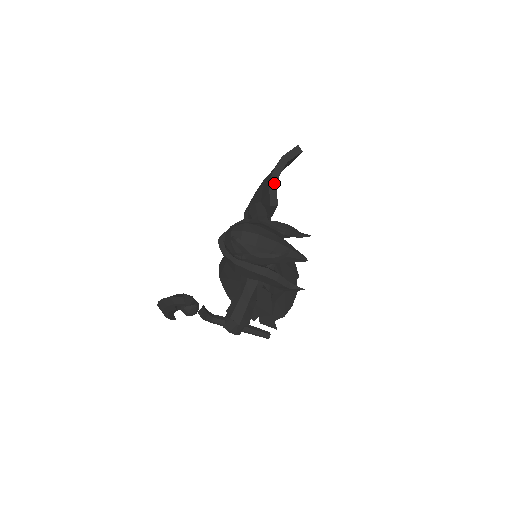
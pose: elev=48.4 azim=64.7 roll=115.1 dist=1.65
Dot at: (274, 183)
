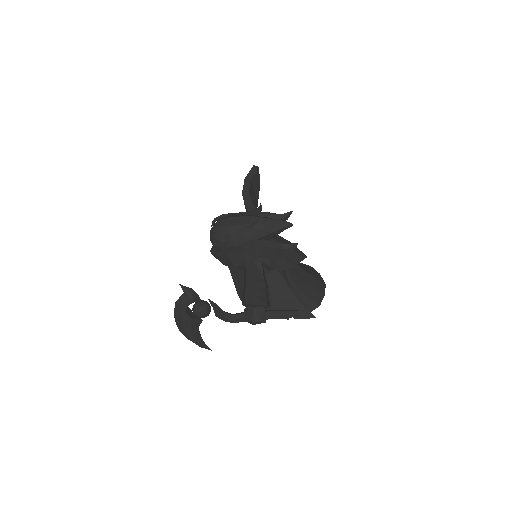
Dot at: (247, 198)
